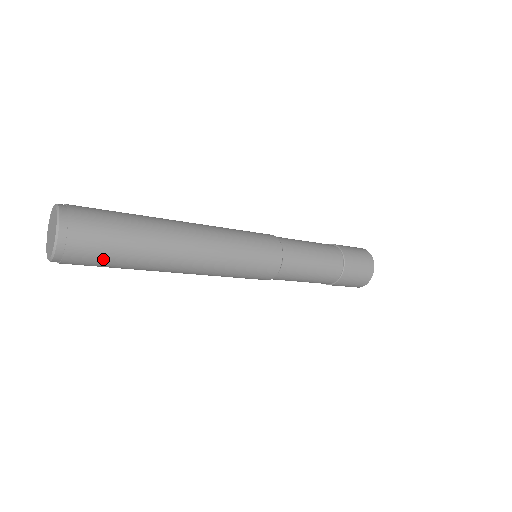
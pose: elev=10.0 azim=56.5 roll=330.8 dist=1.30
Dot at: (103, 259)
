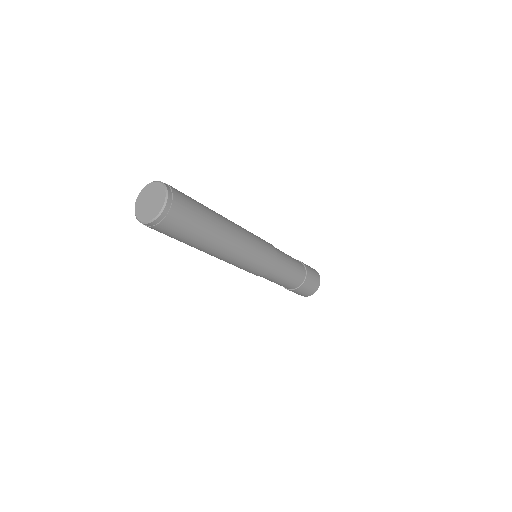
Dot at: (175, 235)
